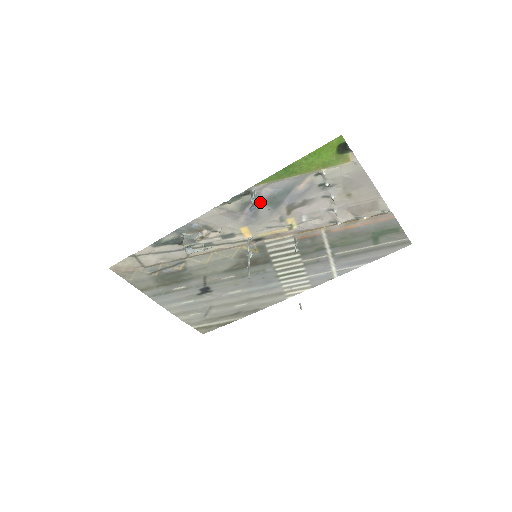
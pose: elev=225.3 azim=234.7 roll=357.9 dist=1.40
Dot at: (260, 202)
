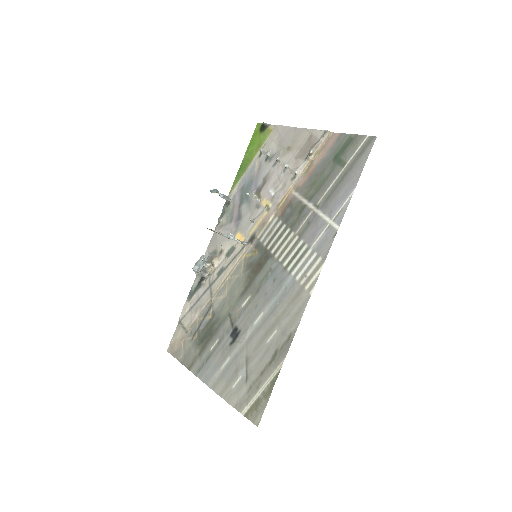
Dot at: (238, 205)
